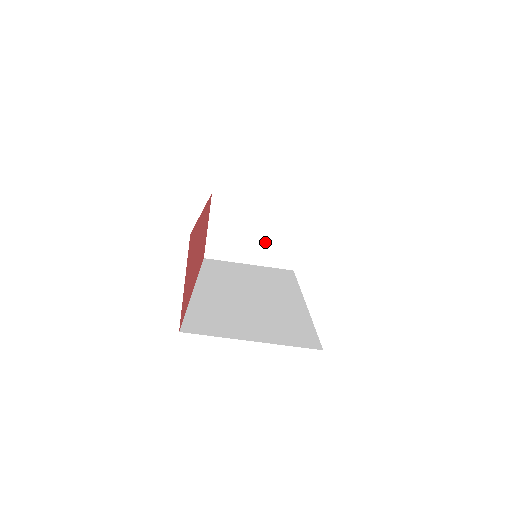
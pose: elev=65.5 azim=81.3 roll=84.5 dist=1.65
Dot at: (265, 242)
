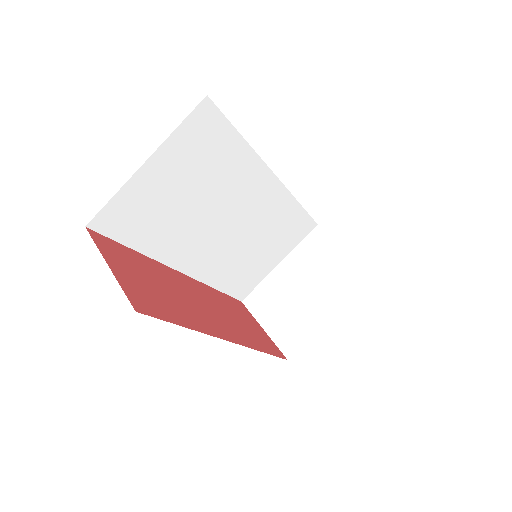
Dot at: (321, 286)
